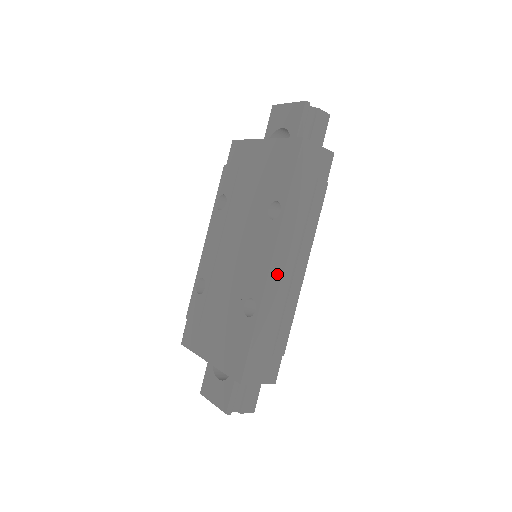
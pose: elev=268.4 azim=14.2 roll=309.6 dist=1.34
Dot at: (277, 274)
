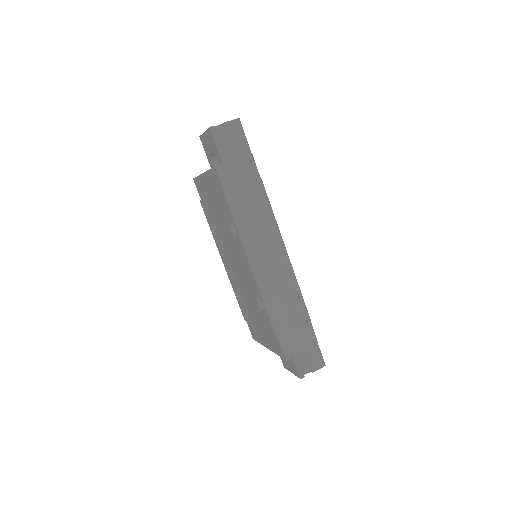
Dot at: (262, 273)
